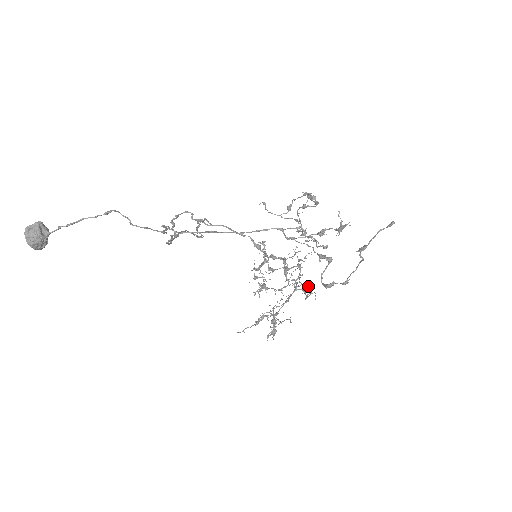
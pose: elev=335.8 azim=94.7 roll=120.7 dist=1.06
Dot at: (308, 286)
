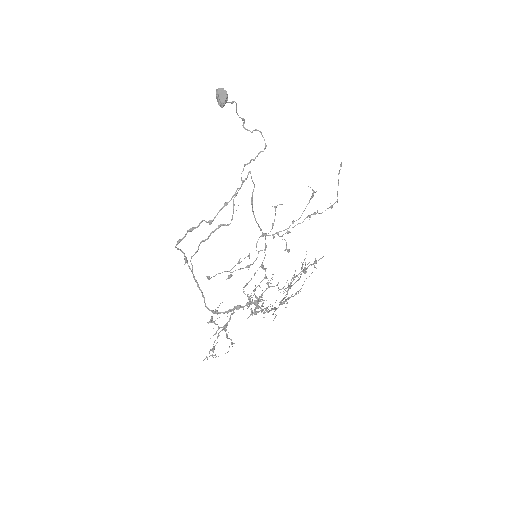
Dot at: occluded
